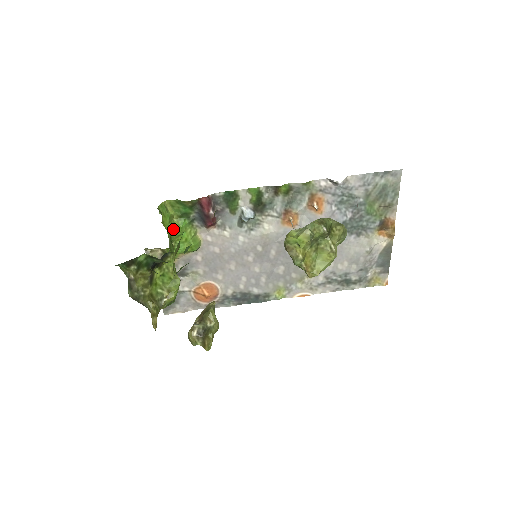
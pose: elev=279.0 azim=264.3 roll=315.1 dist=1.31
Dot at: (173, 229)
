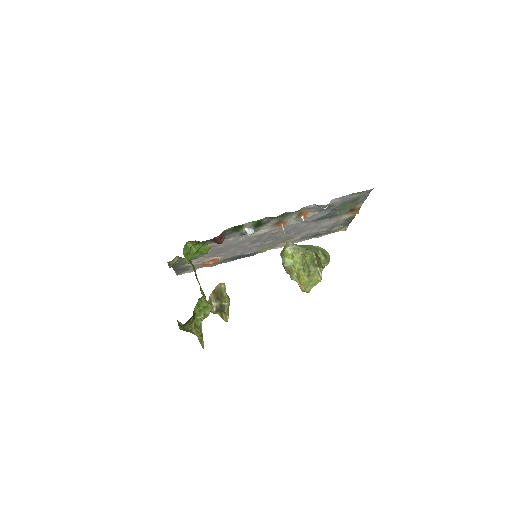
Dot at: occluded
